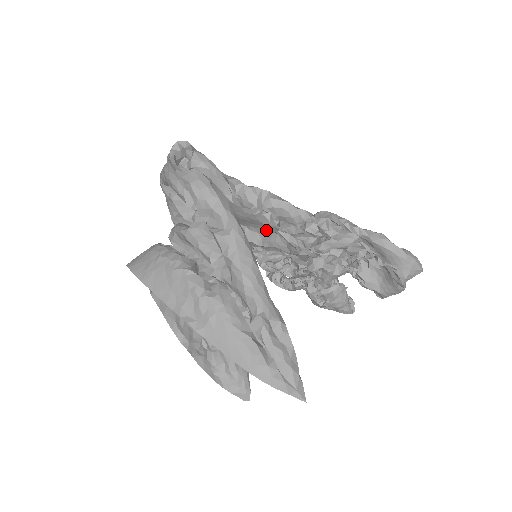
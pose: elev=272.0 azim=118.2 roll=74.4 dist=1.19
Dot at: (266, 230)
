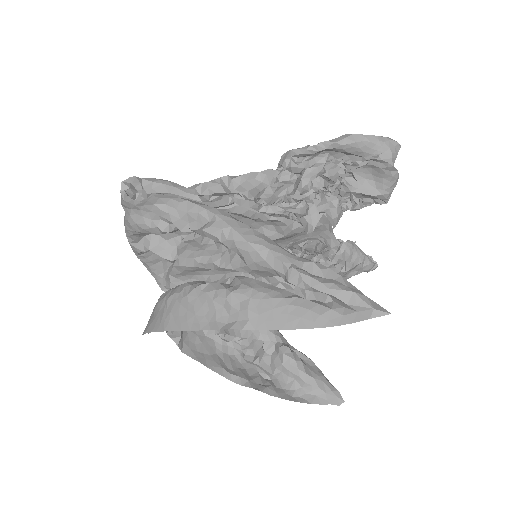
Dot at: occluded
